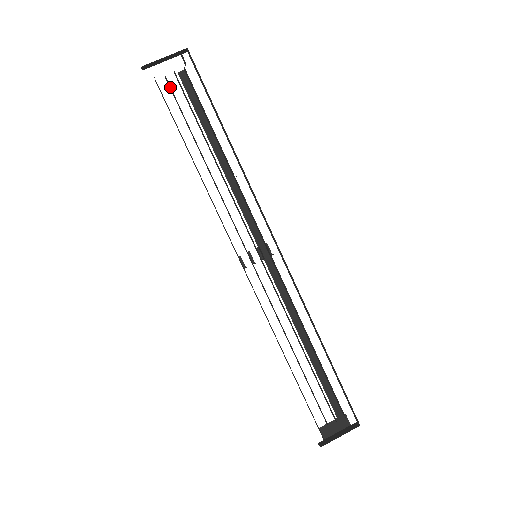
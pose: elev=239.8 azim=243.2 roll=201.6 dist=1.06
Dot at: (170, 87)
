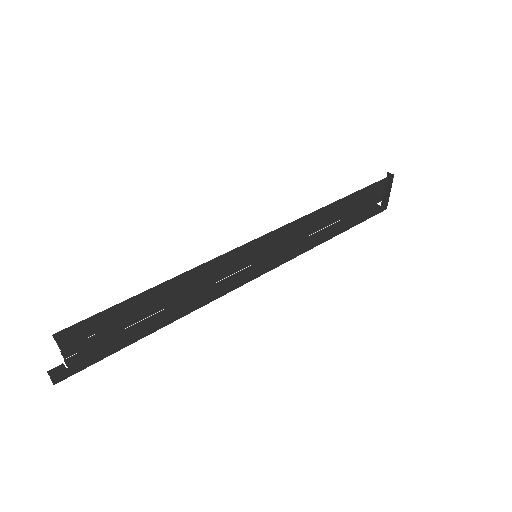
Dot at: (79, 352)
